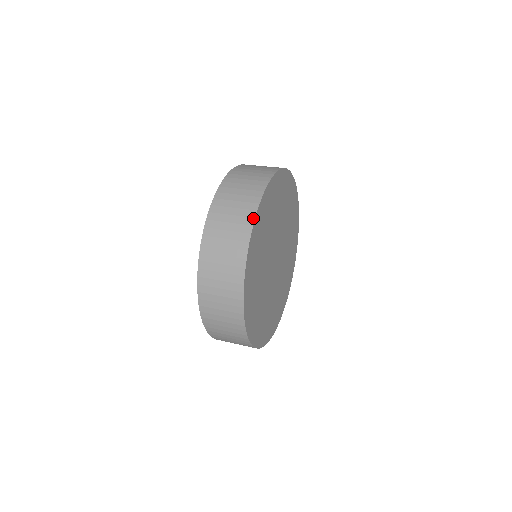
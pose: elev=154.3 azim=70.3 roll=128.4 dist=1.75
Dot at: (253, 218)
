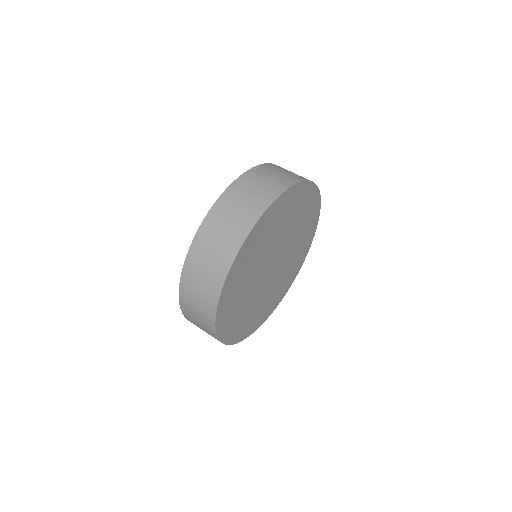
Dot at: (231, 262)
